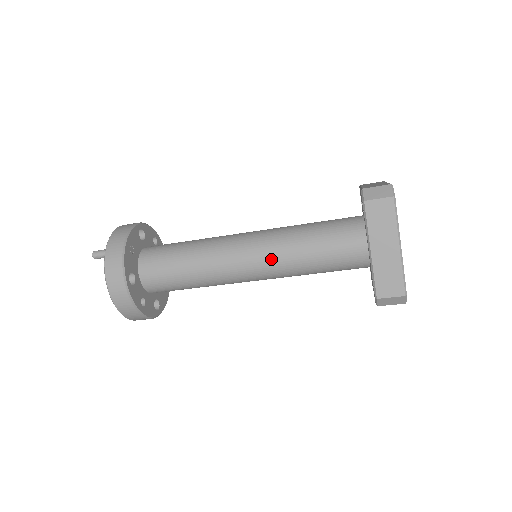
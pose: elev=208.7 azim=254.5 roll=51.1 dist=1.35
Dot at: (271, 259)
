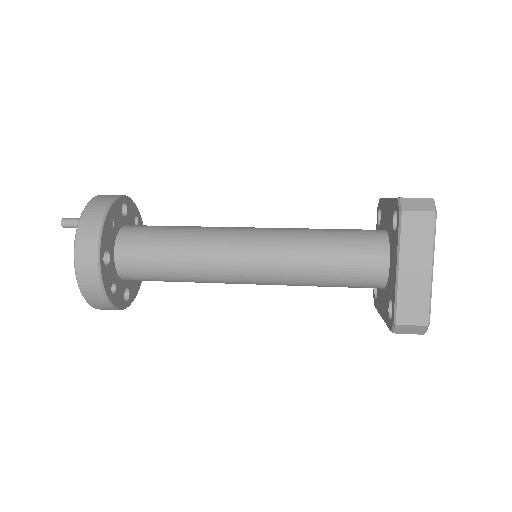
Dot at: (277, 261)
